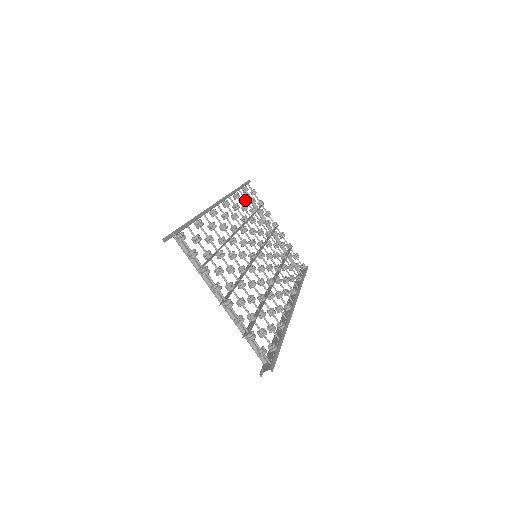
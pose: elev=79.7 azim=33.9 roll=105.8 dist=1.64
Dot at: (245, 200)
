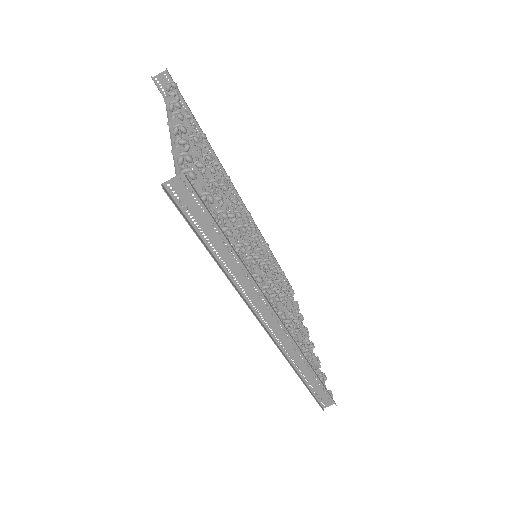
Dot at: (274, 265)
